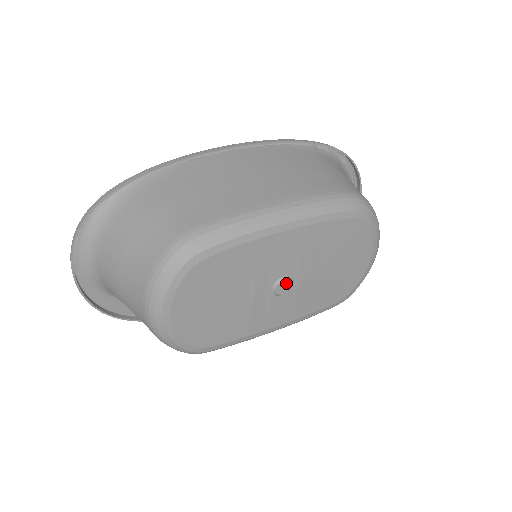
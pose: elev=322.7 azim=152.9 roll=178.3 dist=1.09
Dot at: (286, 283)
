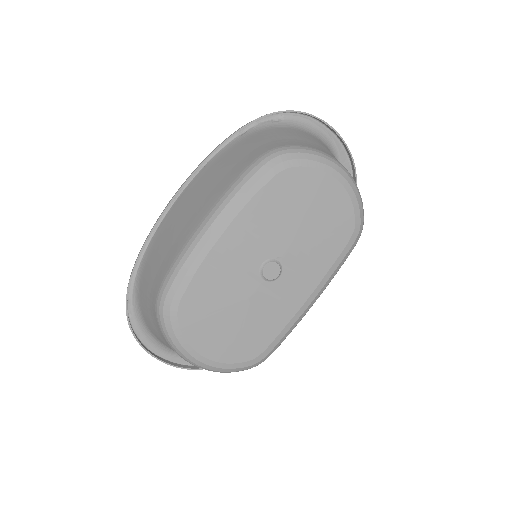
Dot at: (270, 267)
